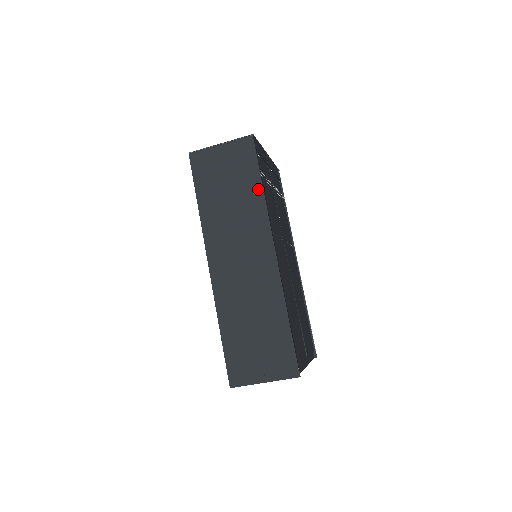
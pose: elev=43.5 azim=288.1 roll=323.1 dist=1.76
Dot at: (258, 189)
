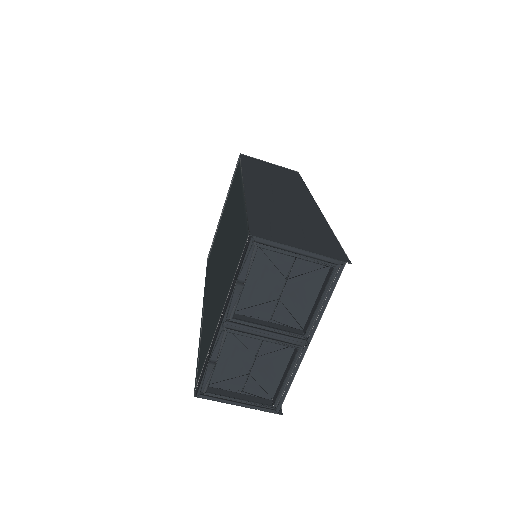
Dot at: (302, 184)
